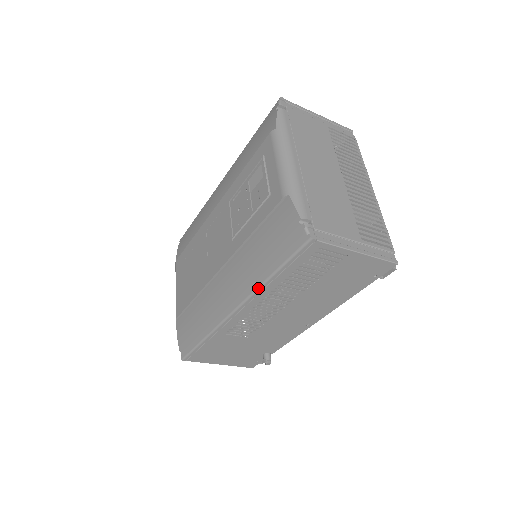
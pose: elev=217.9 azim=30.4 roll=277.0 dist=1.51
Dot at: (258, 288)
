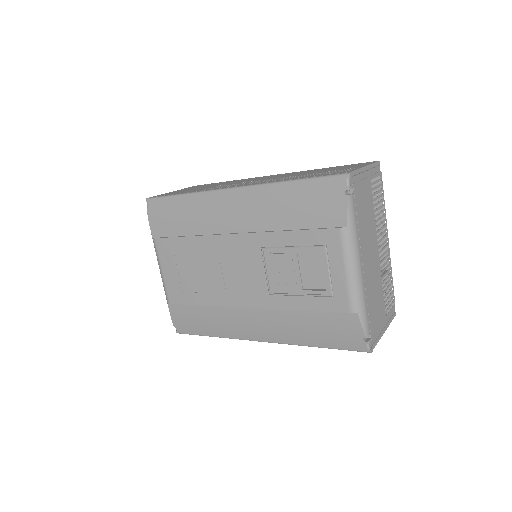
Dot at: occluded
